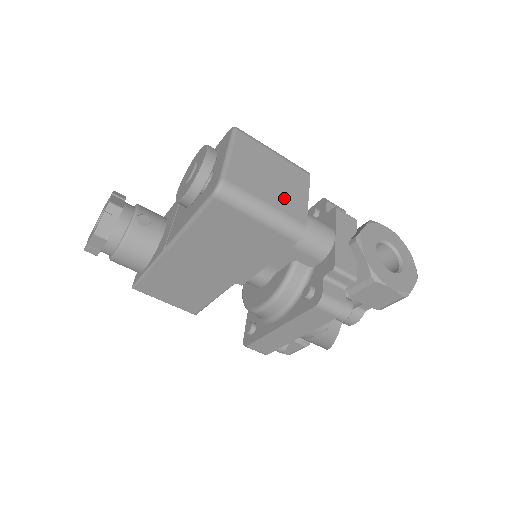
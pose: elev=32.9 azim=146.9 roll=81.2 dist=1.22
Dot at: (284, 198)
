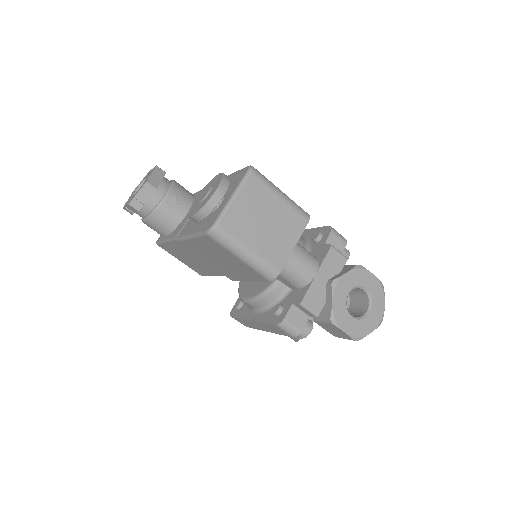
Dot at: (270, 244)
